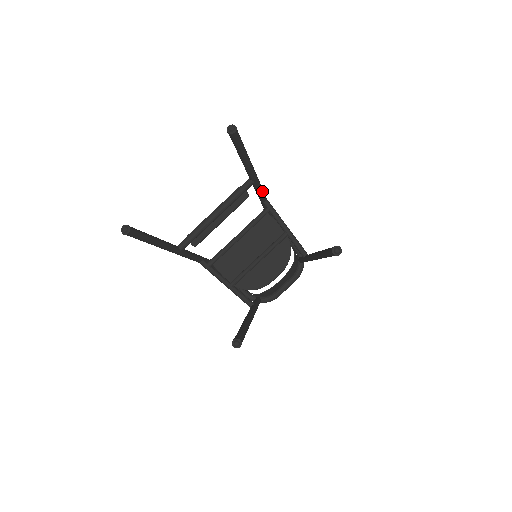
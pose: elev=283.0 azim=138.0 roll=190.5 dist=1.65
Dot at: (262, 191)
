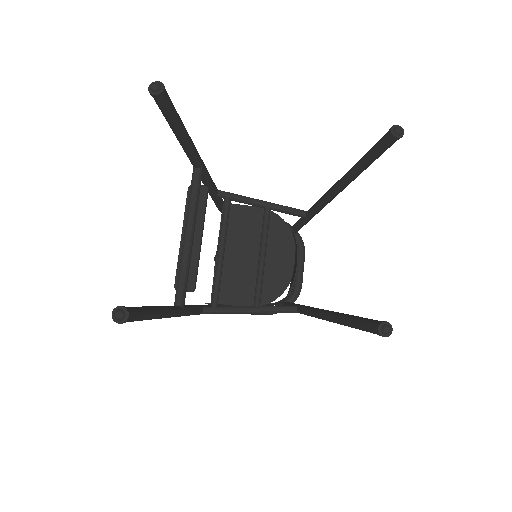
Dot at: (211, 179)
